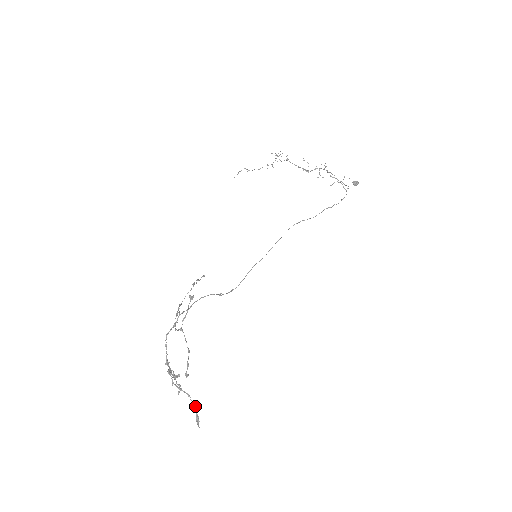
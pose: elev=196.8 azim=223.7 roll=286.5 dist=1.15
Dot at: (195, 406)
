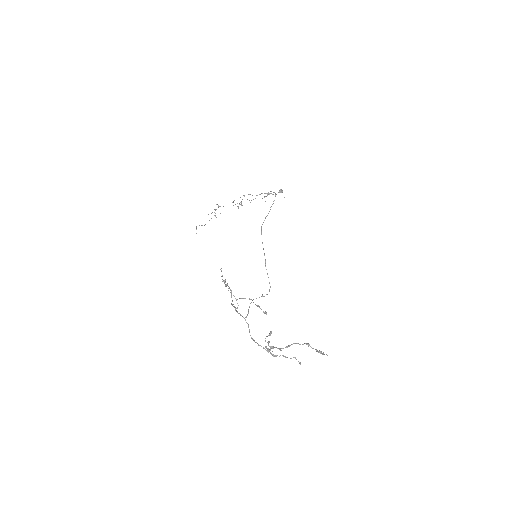
Dot at: (308, 345)
